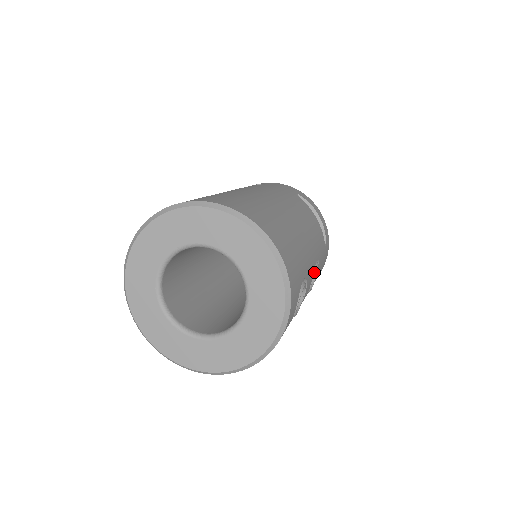
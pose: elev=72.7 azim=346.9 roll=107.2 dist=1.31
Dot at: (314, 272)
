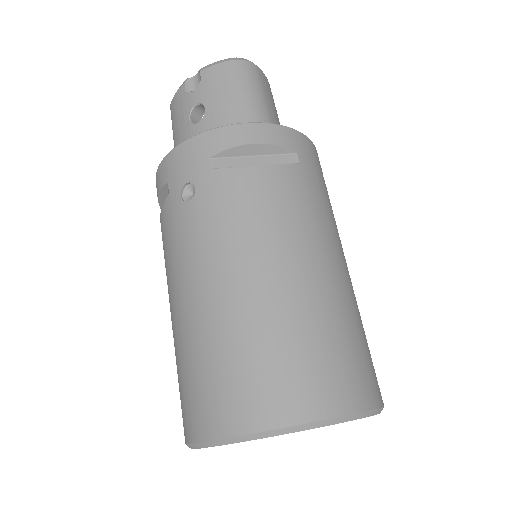
Dot at: occluded
